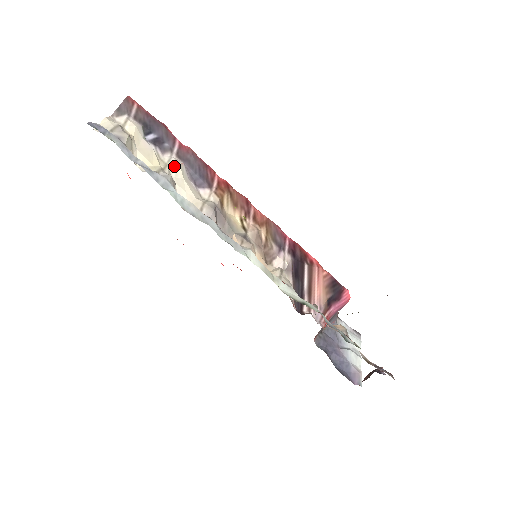
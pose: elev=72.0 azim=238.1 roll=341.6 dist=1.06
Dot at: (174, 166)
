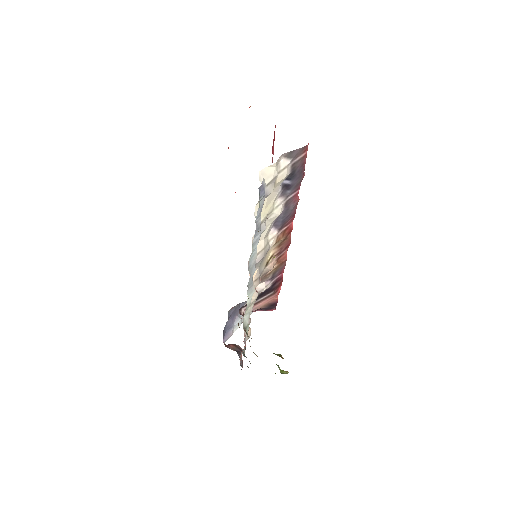
Dot at: (276, 214)
